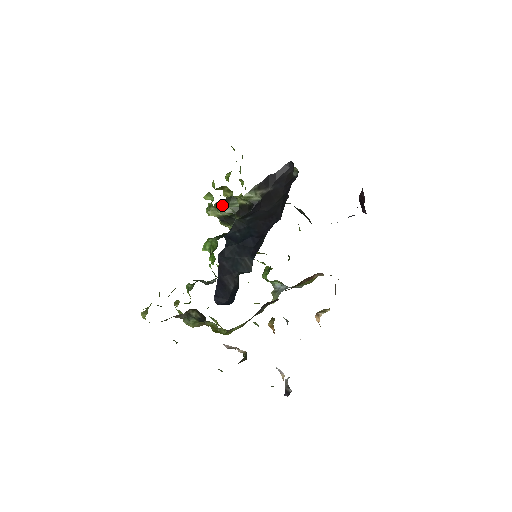
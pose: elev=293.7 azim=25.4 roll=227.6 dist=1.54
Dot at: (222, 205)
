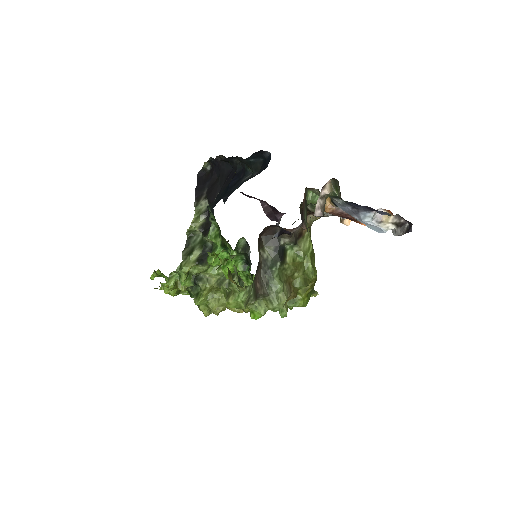
Dot at: (188, 252)
